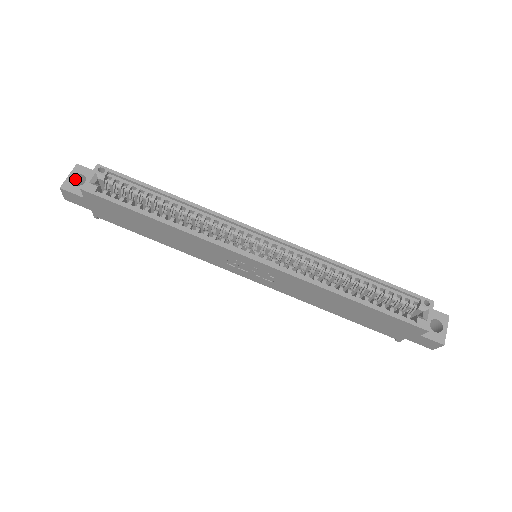
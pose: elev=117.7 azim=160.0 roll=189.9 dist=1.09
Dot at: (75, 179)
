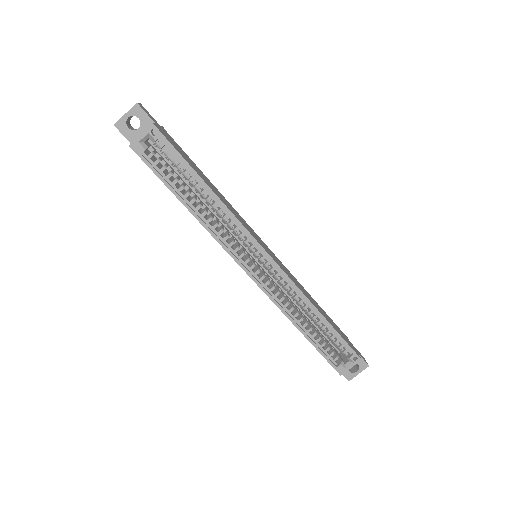
Dot at: (131, 116)
